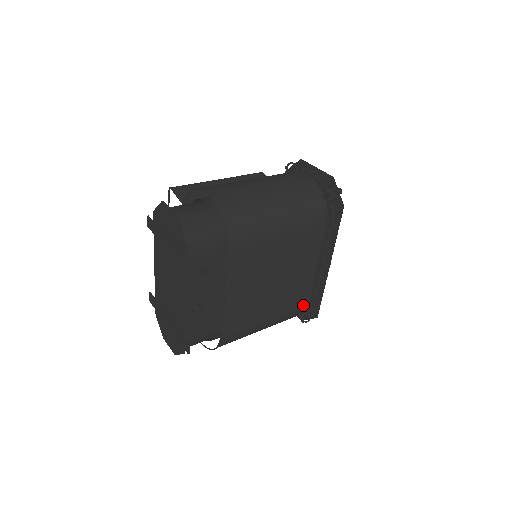
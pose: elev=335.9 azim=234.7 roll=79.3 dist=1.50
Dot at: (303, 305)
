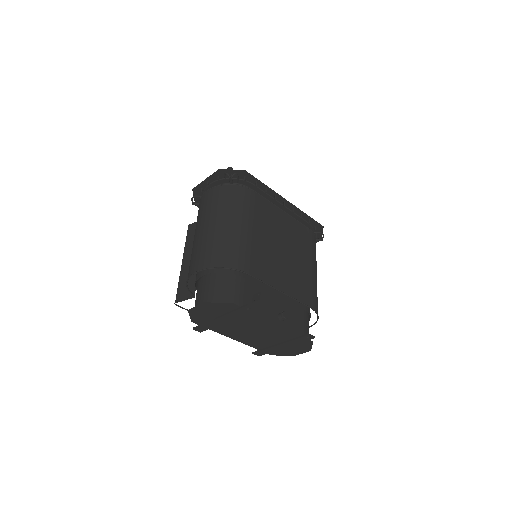
Dot at: (309, 234)
